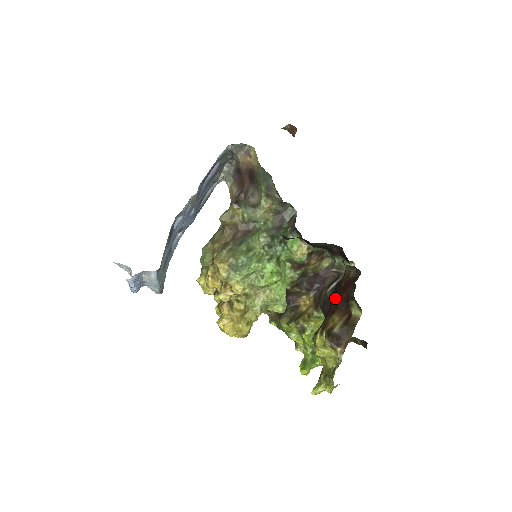
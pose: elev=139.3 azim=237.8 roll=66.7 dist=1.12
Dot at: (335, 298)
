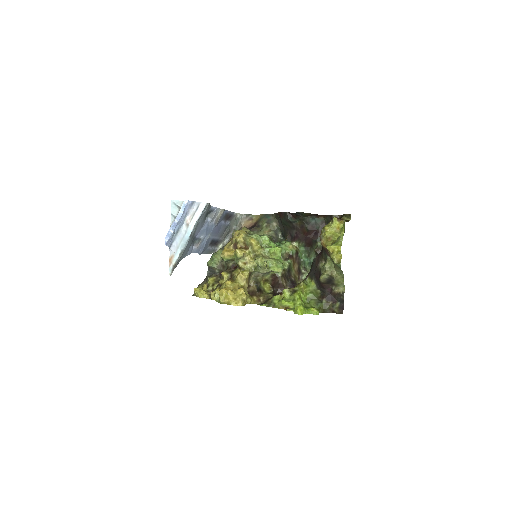
Dot at: occluded
